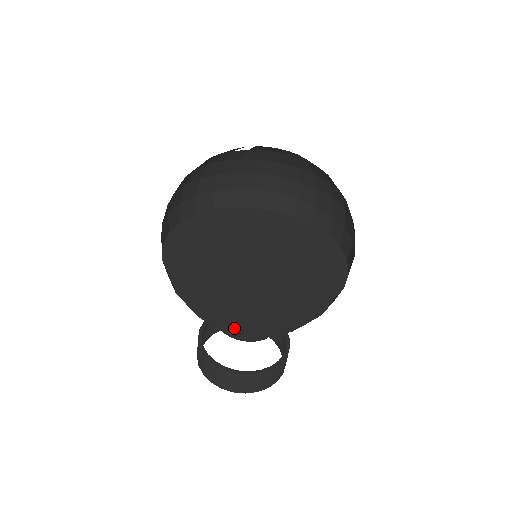
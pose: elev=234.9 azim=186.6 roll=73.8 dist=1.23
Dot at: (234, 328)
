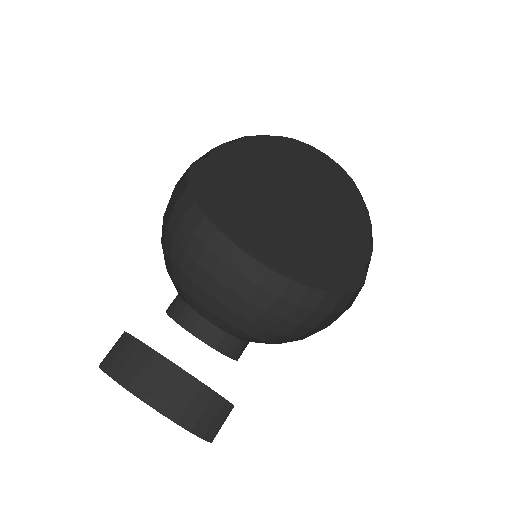
Dot at: occluded
